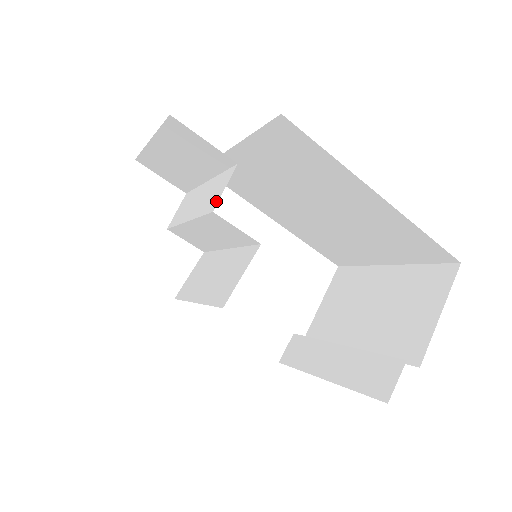
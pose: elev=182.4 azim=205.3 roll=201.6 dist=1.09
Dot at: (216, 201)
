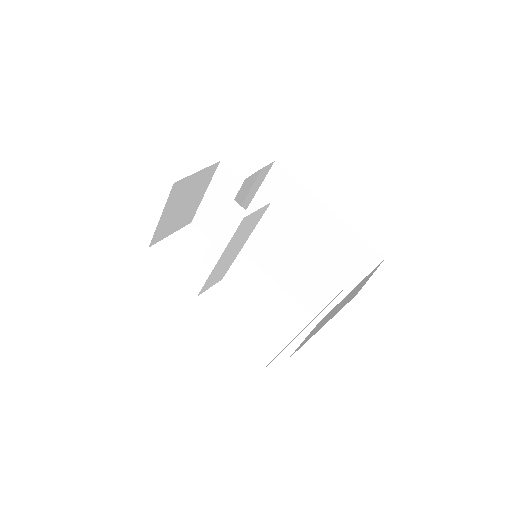
Dot at: (237, 199)
